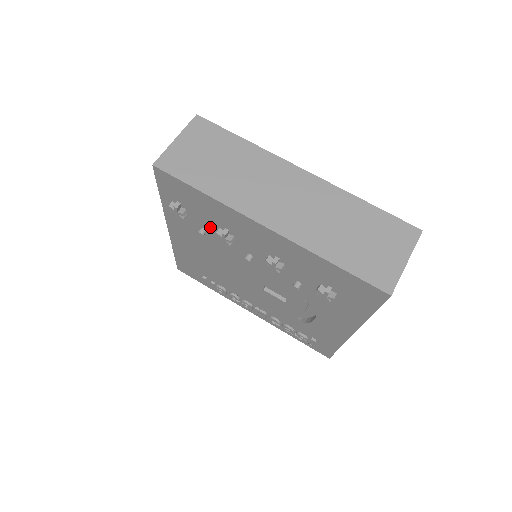
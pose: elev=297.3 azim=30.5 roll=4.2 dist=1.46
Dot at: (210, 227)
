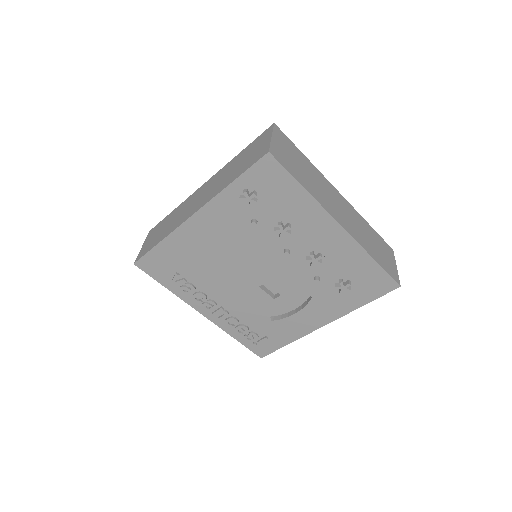
Dot at: (268, 219)
